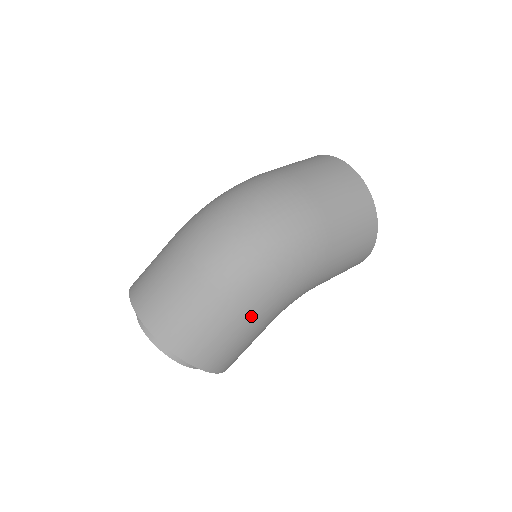
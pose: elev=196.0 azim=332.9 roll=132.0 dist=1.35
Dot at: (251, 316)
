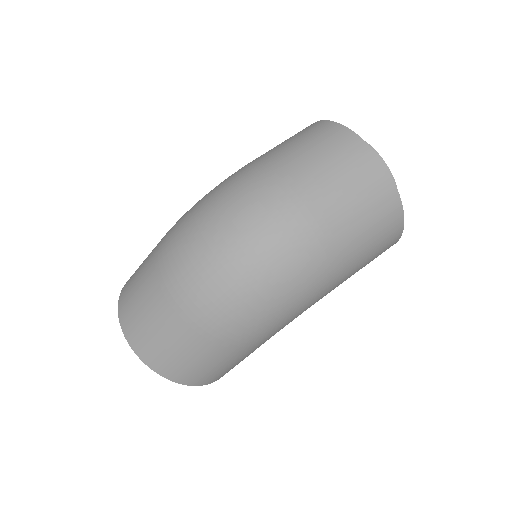
Dot at: (249, 347)
